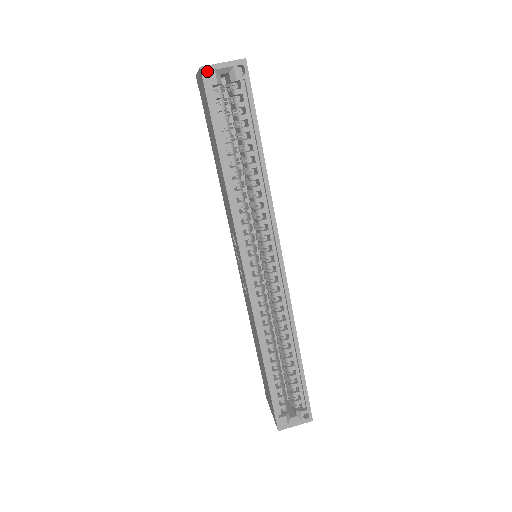
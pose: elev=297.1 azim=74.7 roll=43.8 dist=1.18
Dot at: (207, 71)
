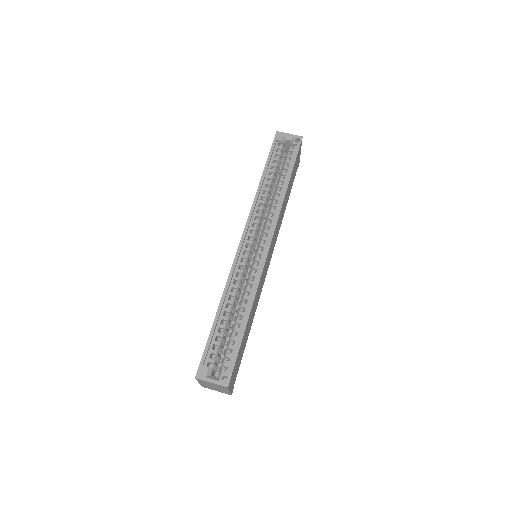
Dot at: (279, 134)
